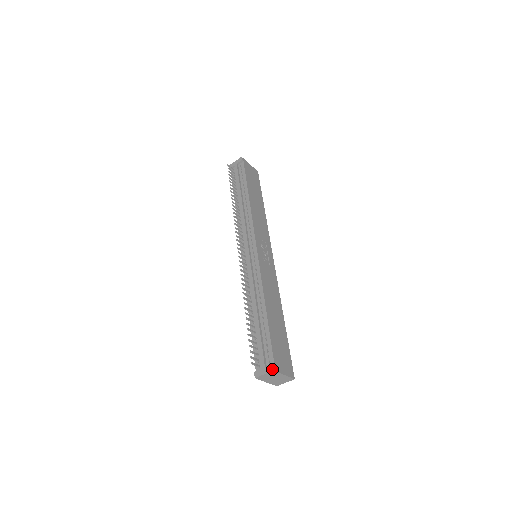
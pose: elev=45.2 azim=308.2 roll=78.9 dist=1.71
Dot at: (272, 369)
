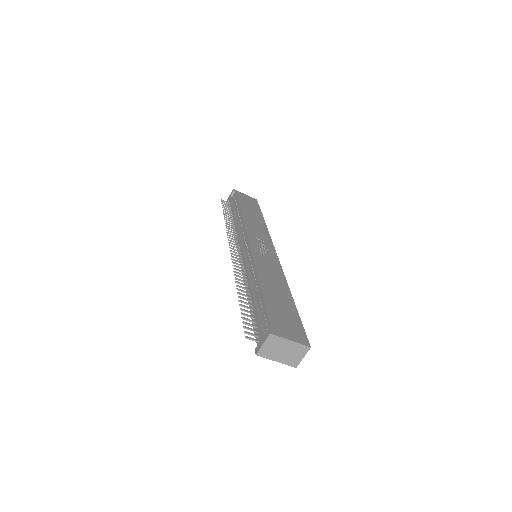
Dot at: (268, 333)
